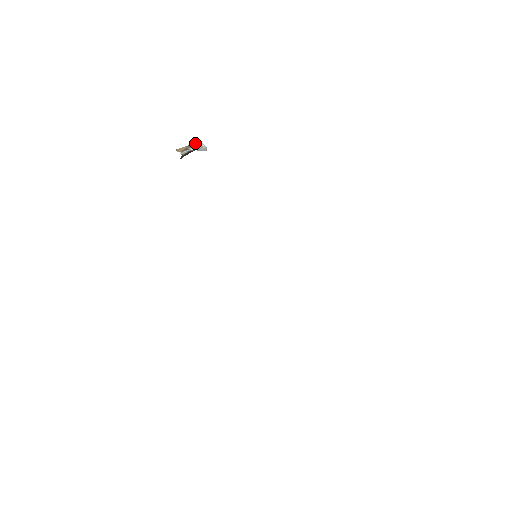
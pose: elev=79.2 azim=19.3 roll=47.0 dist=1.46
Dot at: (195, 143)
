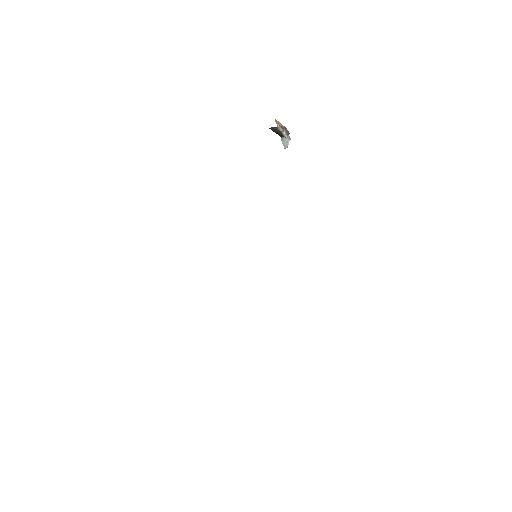
Dot at: occluded
